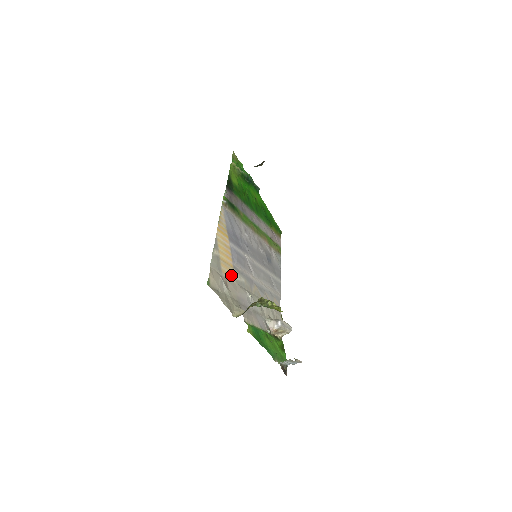
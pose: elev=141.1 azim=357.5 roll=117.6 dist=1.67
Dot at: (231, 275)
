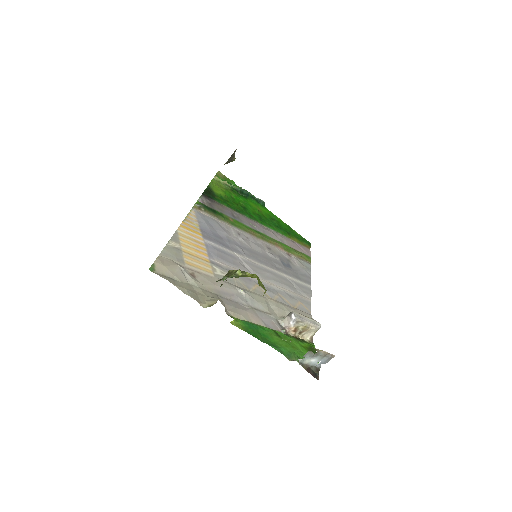
Dot at: (205, 269)
